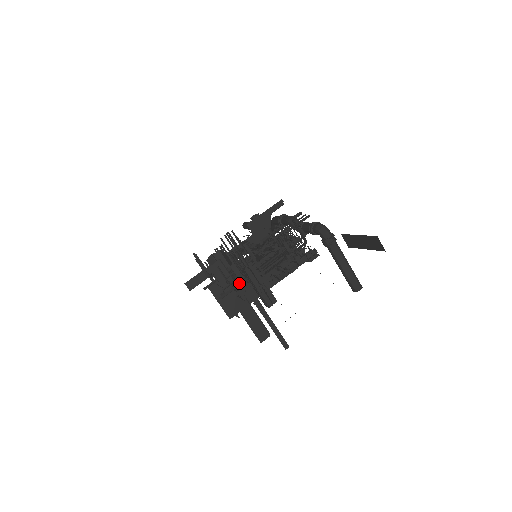
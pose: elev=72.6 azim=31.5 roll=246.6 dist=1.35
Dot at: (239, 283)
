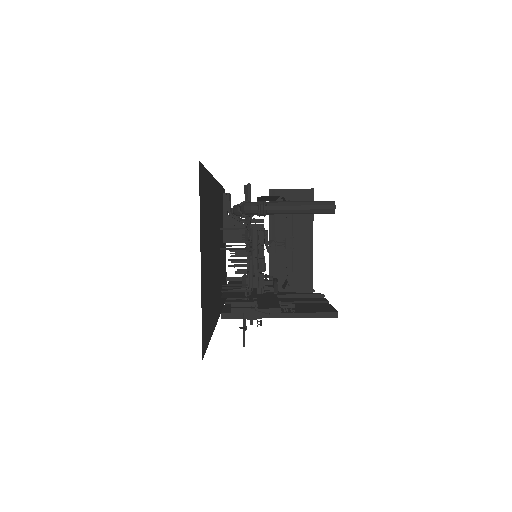
Dot at: occluded
